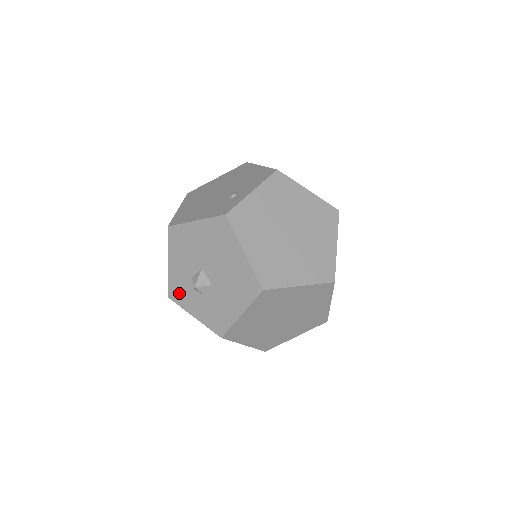
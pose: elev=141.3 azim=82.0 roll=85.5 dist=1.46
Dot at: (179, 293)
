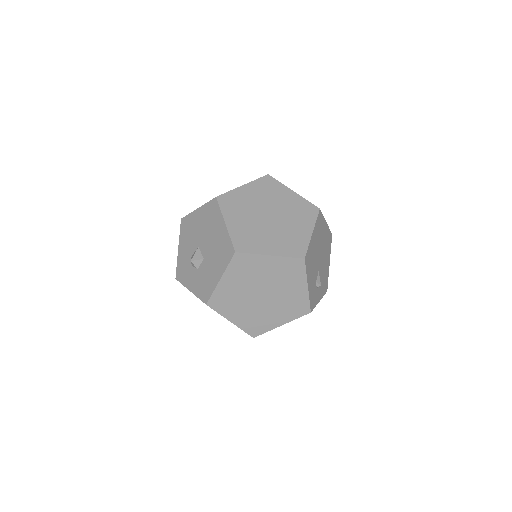
Dot at: (183, 273)
